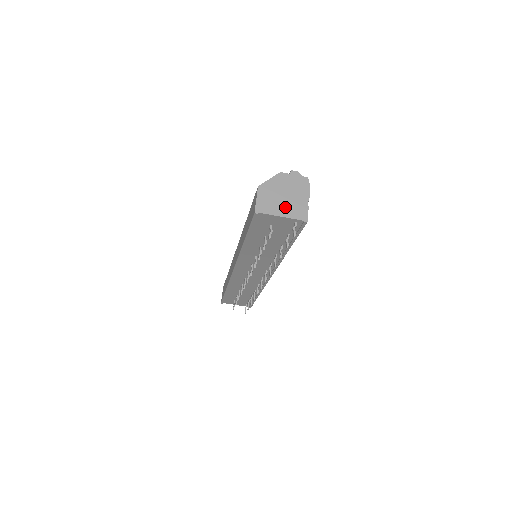
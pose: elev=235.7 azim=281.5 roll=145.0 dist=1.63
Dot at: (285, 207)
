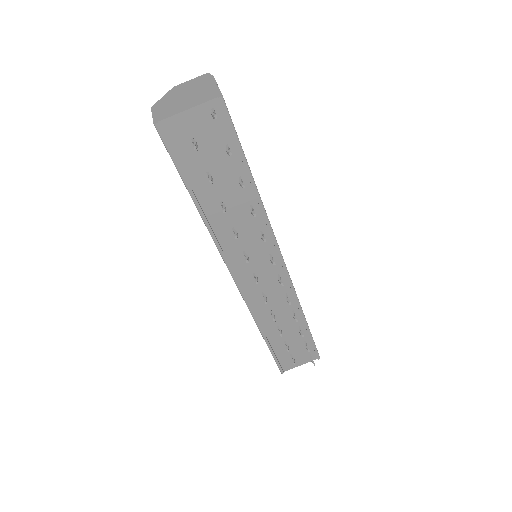
Dot at: (189, 102)
